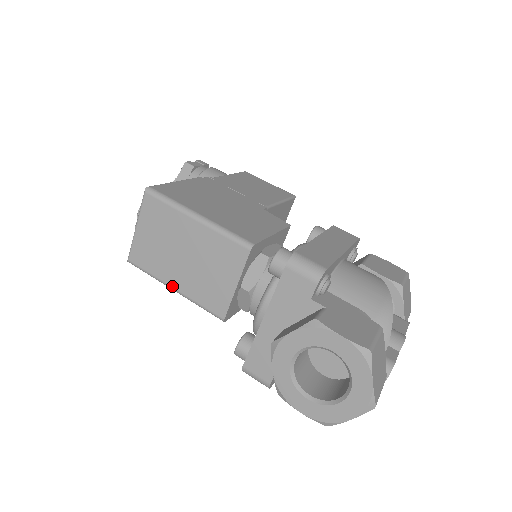
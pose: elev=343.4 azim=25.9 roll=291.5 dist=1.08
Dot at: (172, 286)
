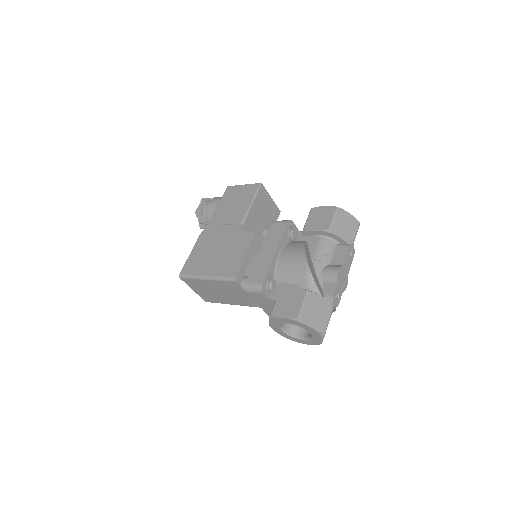
Dot at: occluded
